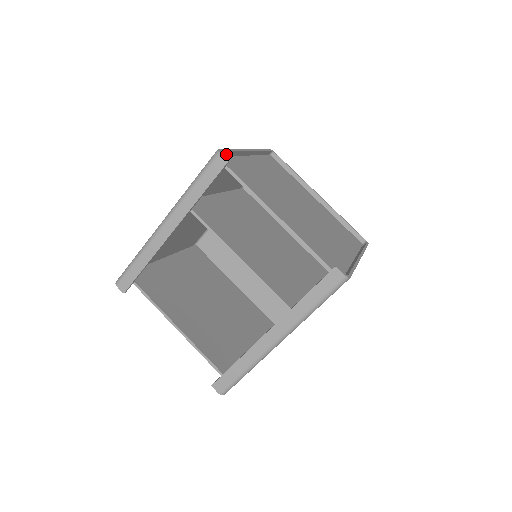
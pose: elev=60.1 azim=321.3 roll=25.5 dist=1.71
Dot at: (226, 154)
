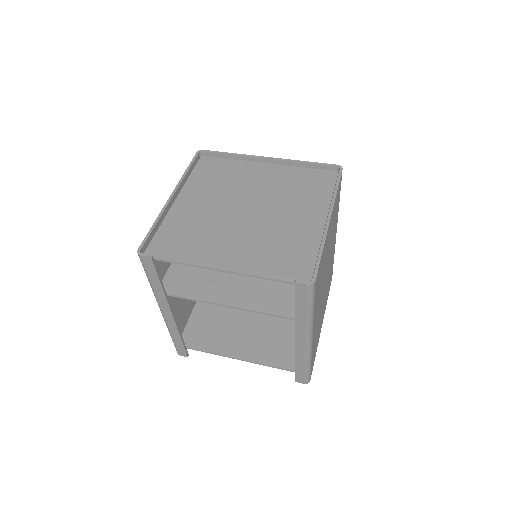
Dot at: (150, 238)
